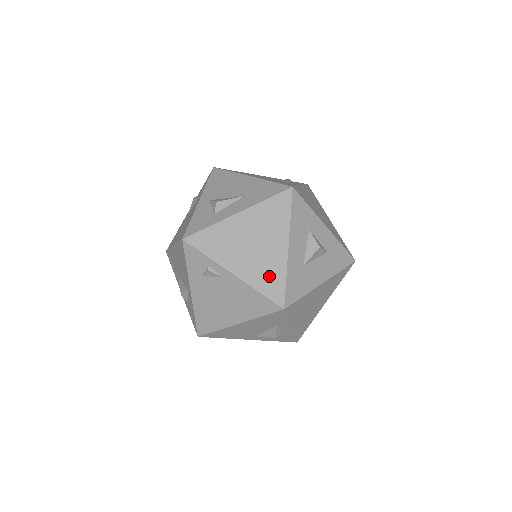
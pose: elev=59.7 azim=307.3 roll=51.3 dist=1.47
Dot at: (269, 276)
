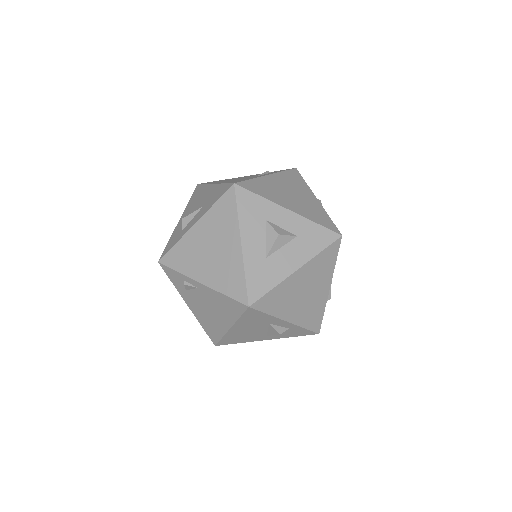
Dot at: (230, 277)
